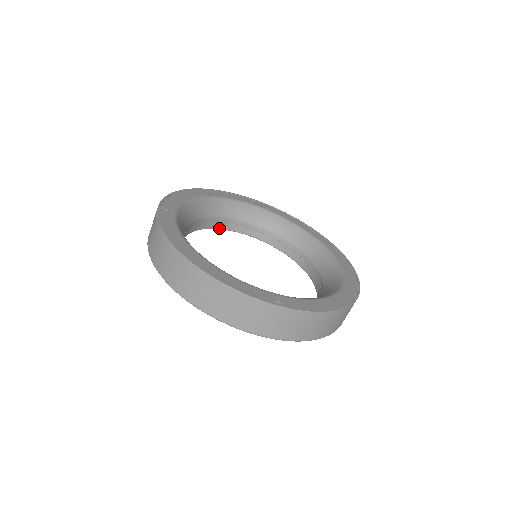
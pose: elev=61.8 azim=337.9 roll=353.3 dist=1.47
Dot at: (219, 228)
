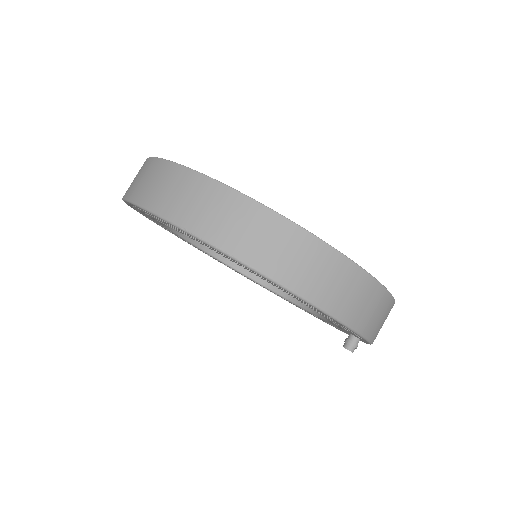
Dot at: (181, 235)
